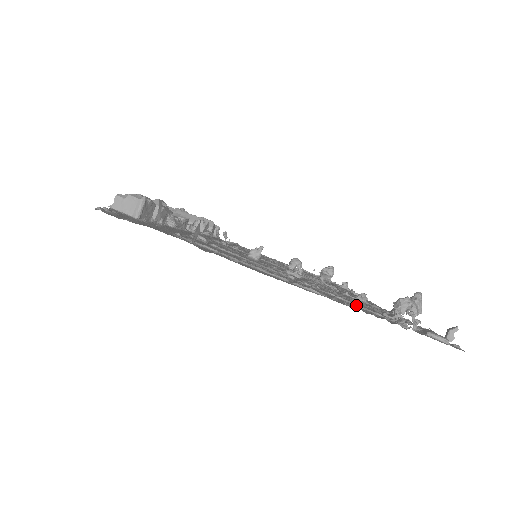
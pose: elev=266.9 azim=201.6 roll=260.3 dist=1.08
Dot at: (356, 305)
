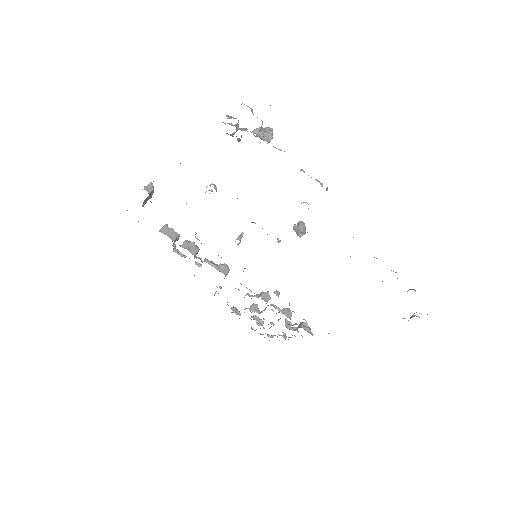
Dot at: occluded
